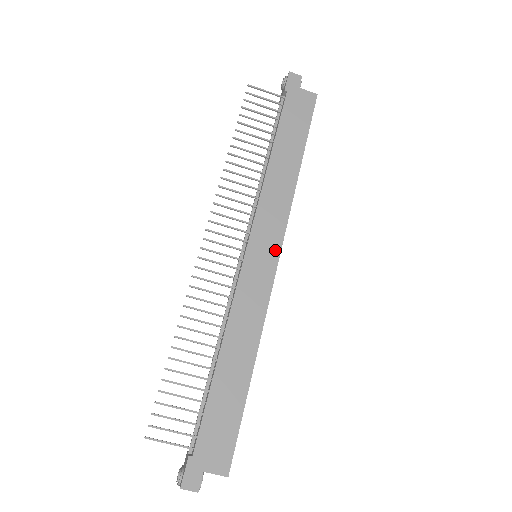
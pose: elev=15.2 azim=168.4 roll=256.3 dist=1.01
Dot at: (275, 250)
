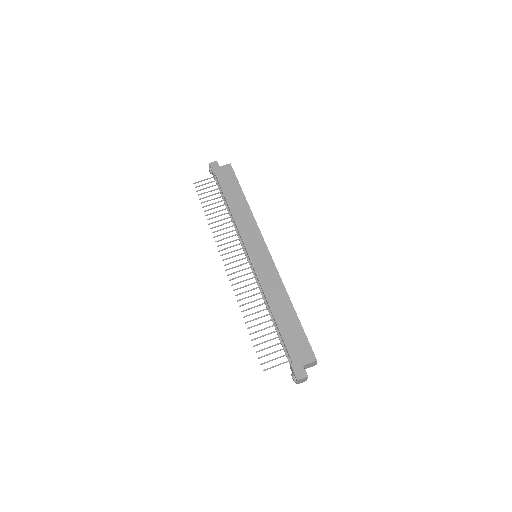
Dot at: (263, 246)
